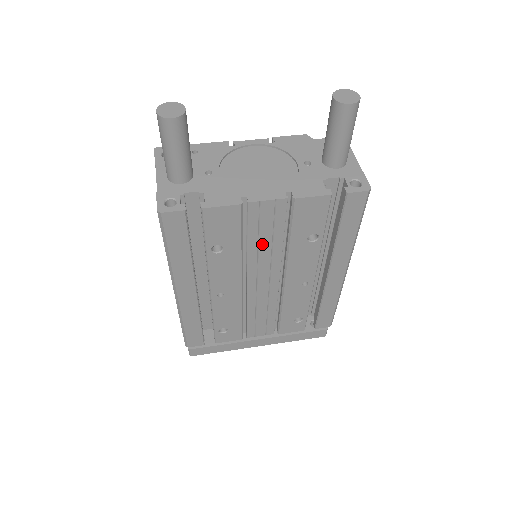
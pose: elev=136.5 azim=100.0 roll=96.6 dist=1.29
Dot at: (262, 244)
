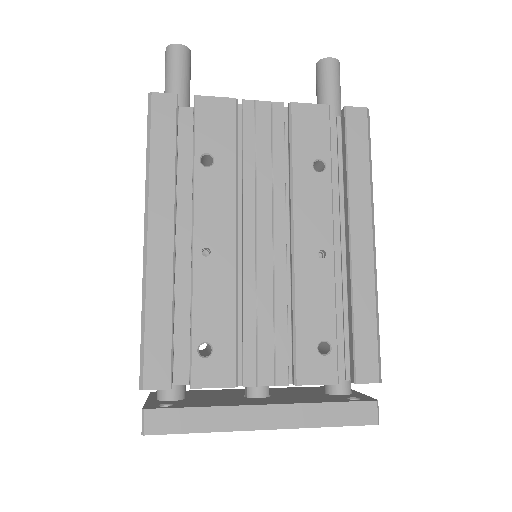
Dot at: (260, 166)
